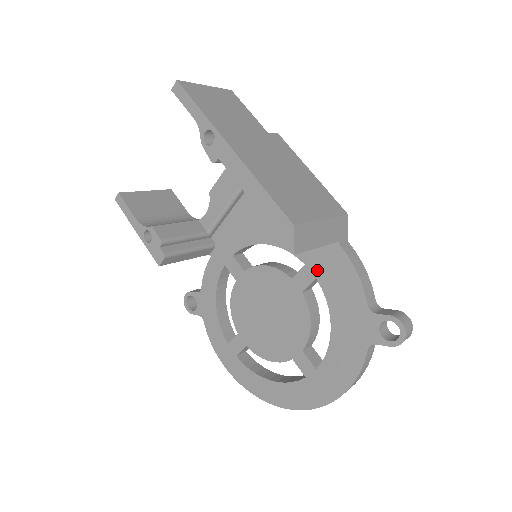
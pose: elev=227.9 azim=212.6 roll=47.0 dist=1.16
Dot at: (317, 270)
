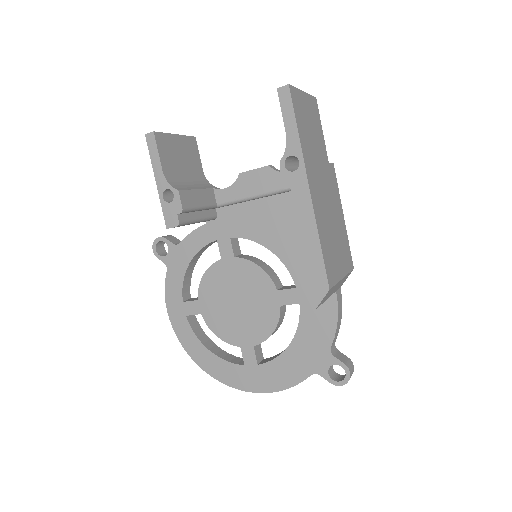
Dot at: (305, 298)
